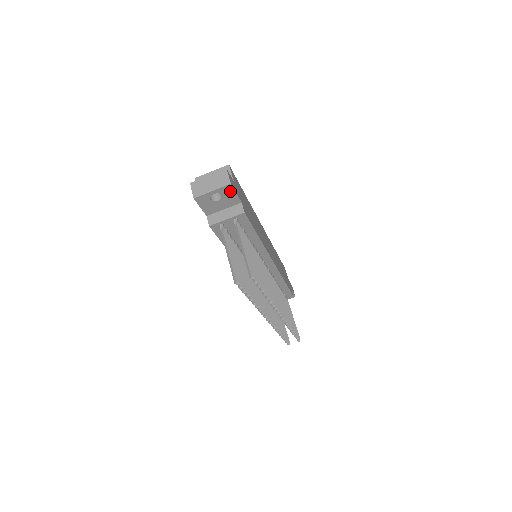
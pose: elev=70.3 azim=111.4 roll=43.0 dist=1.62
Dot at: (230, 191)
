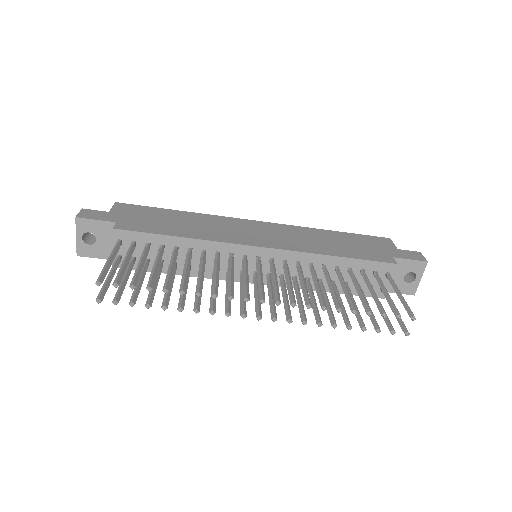
Dot at: (88, 223)
